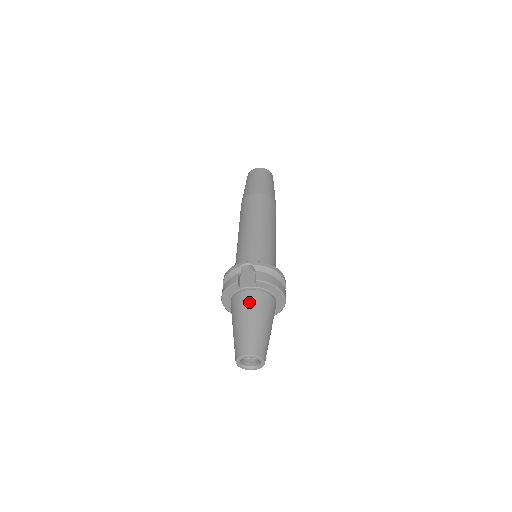
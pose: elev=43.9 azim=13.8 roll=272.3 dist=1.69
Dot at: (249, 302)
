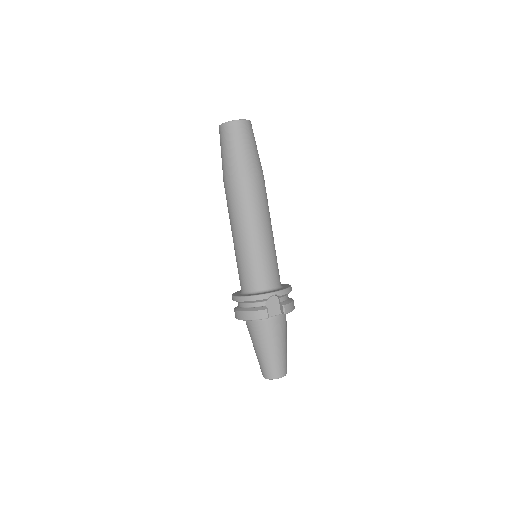
Dot at: (277, 331)
